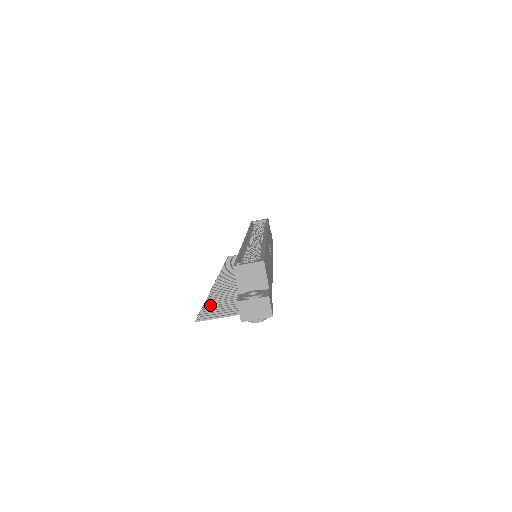
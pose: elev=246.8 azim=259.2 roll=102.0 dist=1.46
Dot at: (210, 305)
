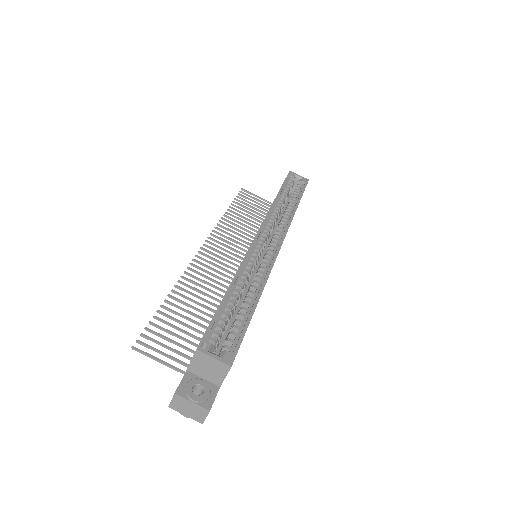
Dot at: (165, 315)
